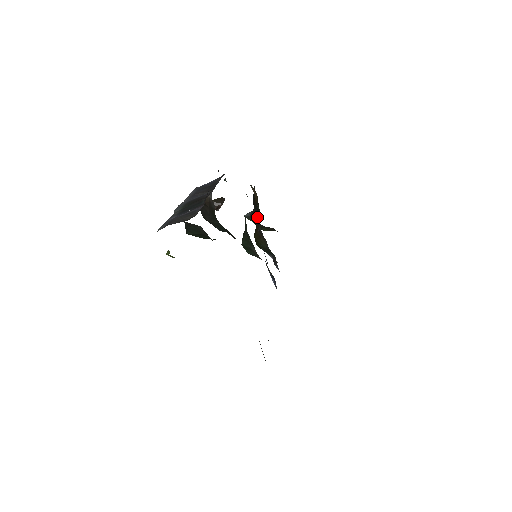
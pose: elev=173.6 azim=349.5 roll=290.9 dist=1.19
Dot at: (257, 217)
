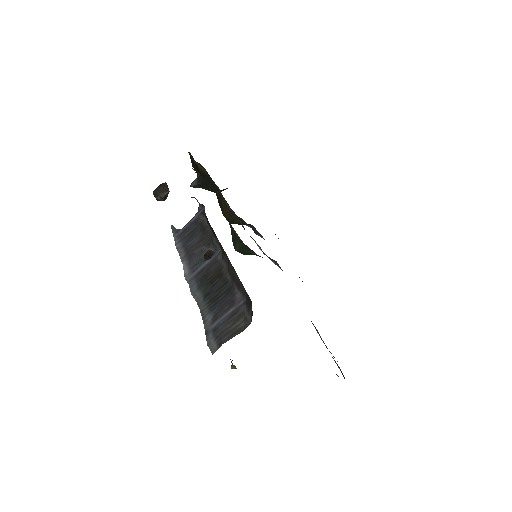
Dot at: (210, 187)
